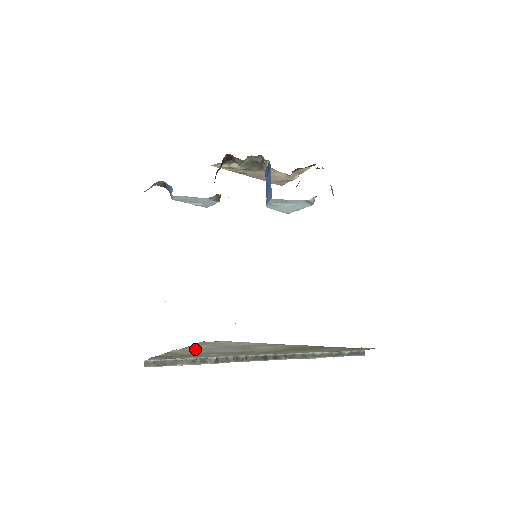
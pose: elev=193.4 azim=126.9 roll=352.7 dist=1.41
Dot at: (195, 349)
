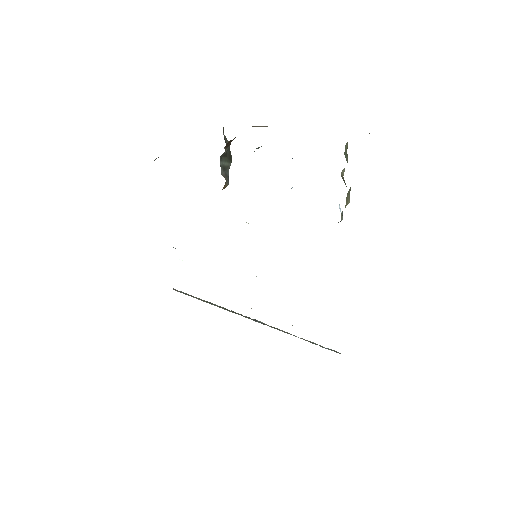
Dot at: occluded
